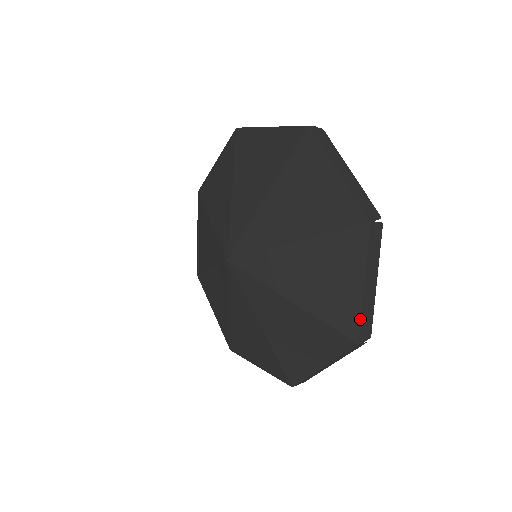
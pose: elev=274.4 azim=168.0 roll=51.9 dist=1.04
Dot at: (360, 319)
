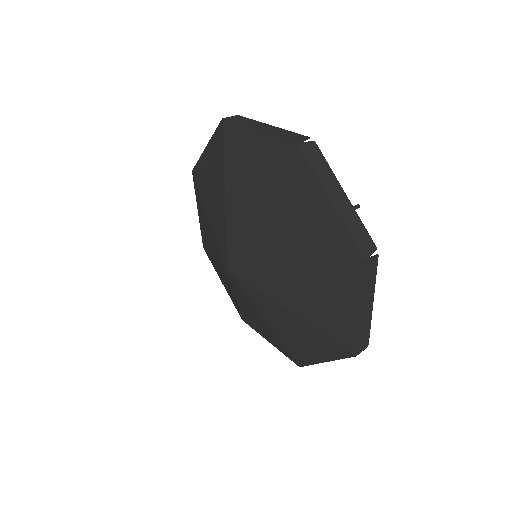
Dot at: (357, 337)
